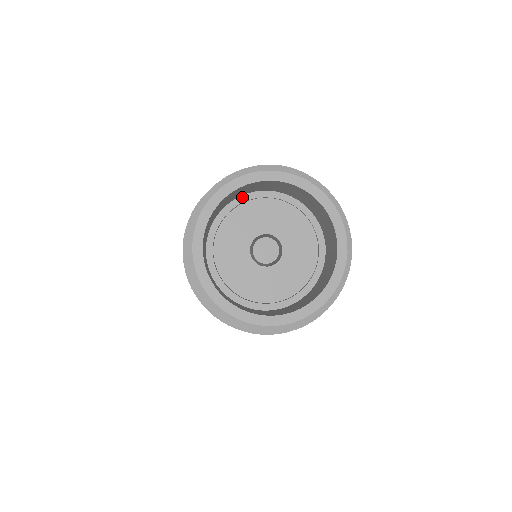
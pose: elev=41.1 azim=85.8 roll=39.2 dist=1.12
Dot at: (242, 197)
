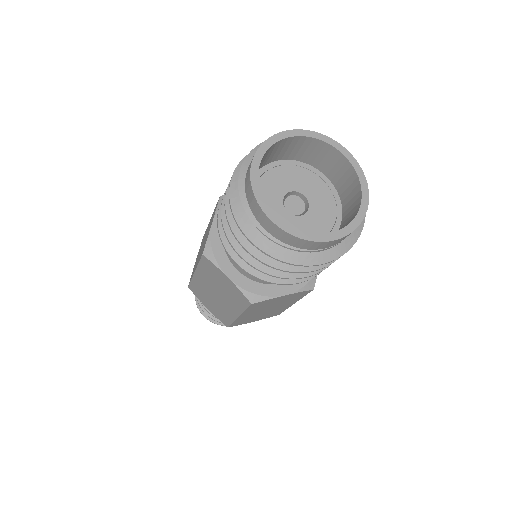
Dot at: (284, 161)
